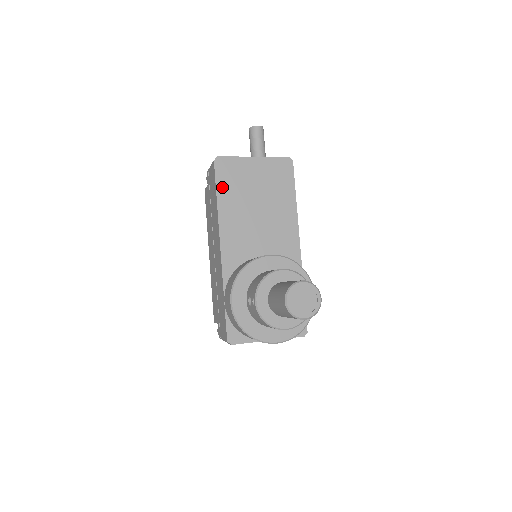
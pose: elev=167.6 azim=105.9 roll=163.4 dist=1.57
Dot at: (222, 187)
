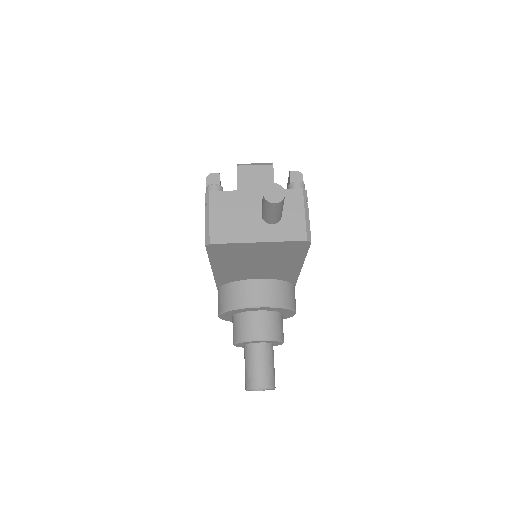
Dot at: (216, 257)
